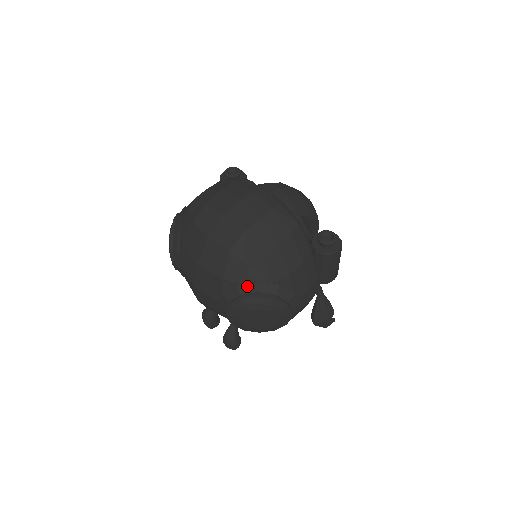
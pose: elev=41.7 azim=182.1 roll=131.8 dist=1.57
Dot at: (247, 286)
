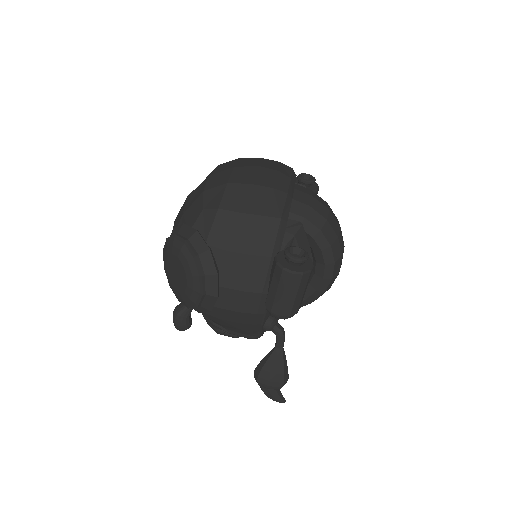
Dot at: (188, 229)
